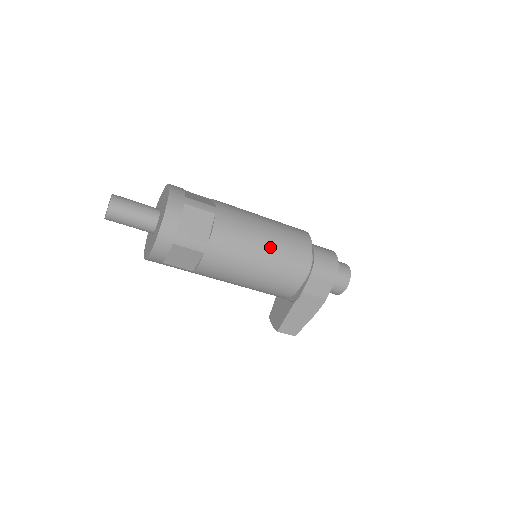
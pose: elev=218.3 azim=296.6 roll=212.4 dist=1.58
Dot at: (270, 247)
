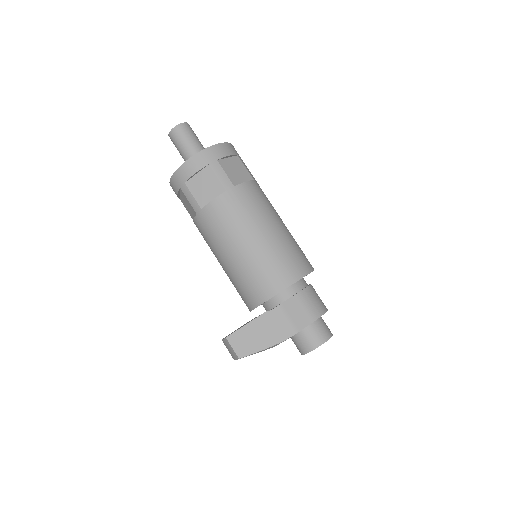
Dot at: (280, 233)
